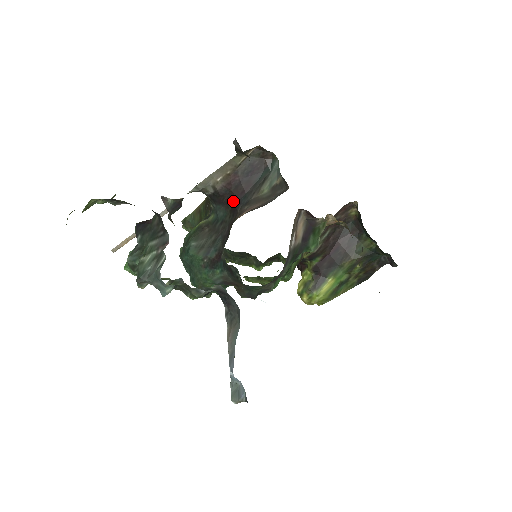
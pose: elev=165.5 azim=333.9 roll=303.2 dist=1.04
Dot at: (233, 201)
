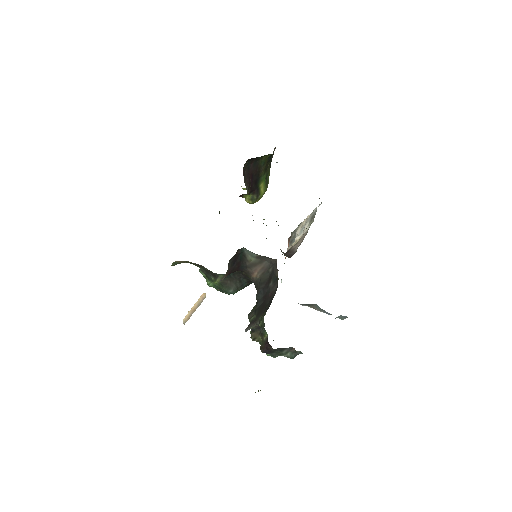
Dot at: occluded
